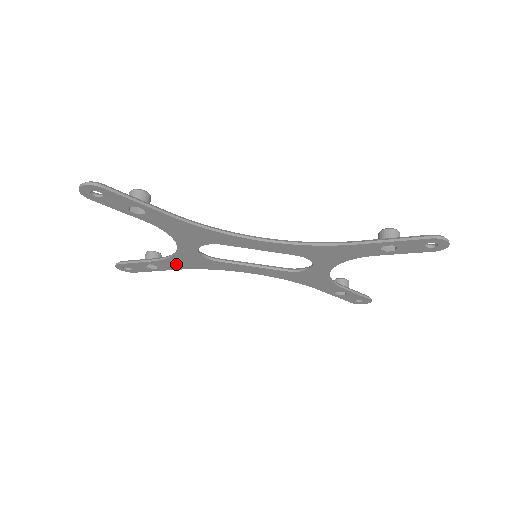
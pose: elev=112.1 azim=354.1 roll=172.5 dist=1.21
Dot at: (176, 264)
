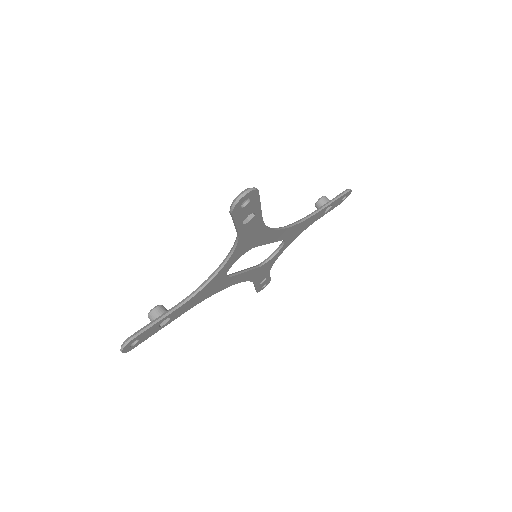
Dot at: (192, 303)
